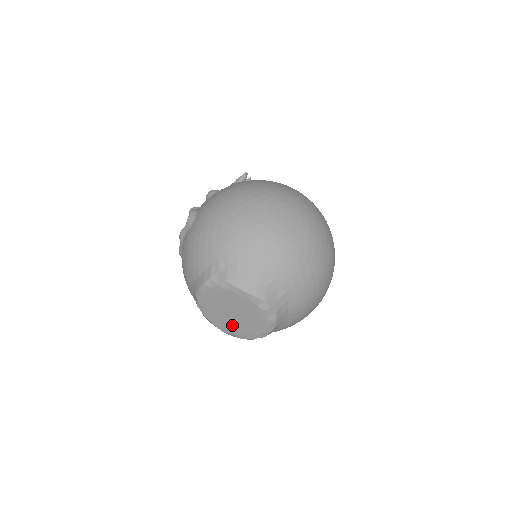
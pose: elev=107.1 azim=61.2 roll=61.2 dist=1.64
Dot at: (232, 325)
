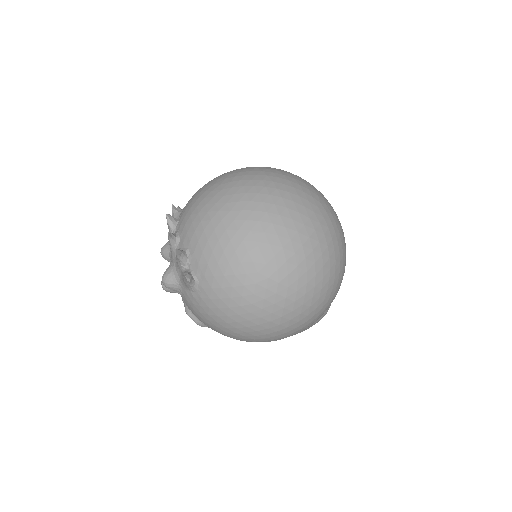
Dot at: occluded
